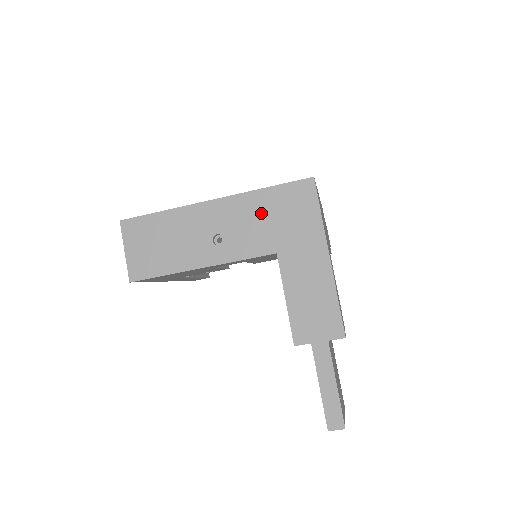
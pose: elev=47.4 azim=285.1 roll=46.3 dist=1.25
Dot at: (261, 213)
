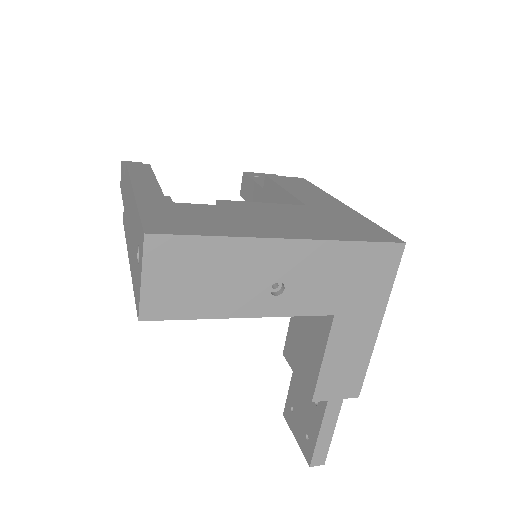
Dot at: (337, 269)
